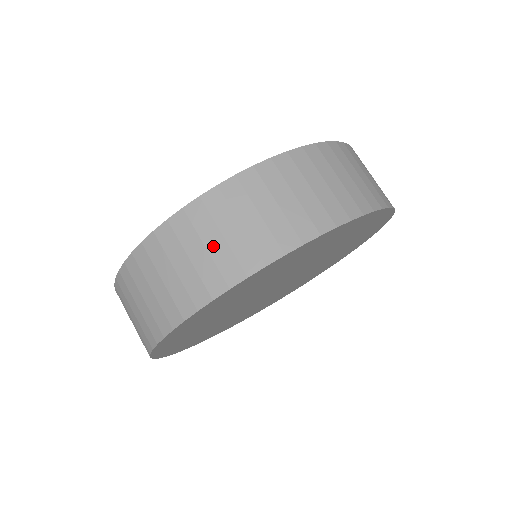
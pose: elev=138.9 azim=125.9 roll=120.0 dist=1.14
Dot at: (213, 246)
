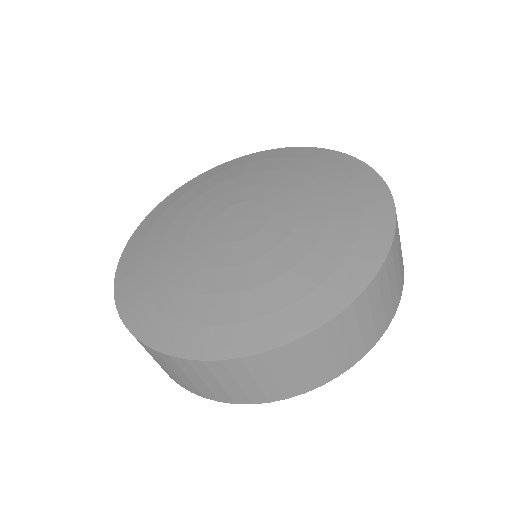
Dot at: (210, 384)
